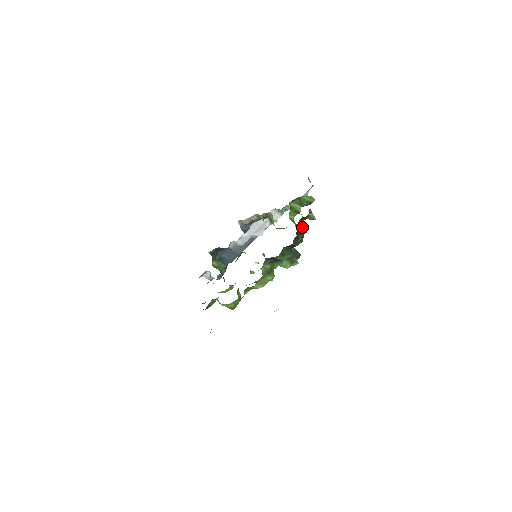
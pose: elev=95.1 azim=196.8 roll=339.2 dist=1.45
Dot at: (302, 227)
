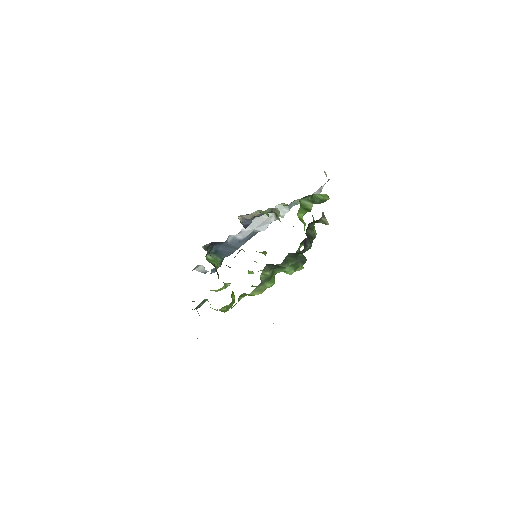
Dot at: (312, 231)
